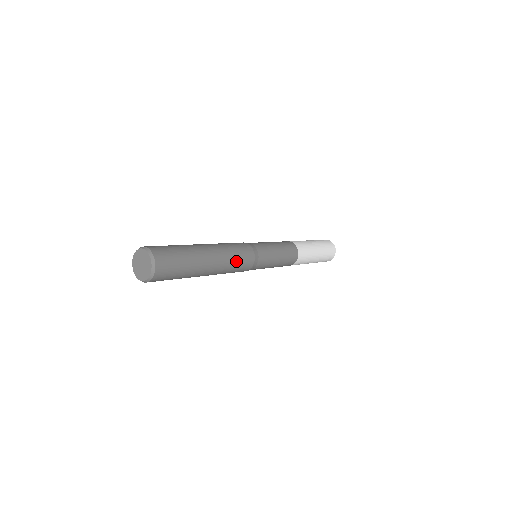
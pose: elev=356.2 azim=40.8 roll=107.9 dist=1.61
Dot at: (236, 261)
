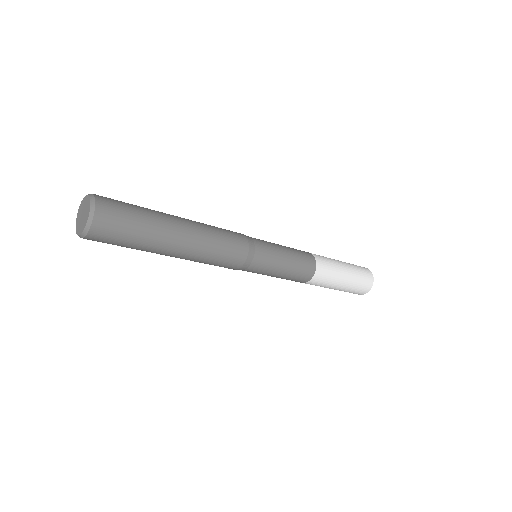
Dot at: (219, 247)
